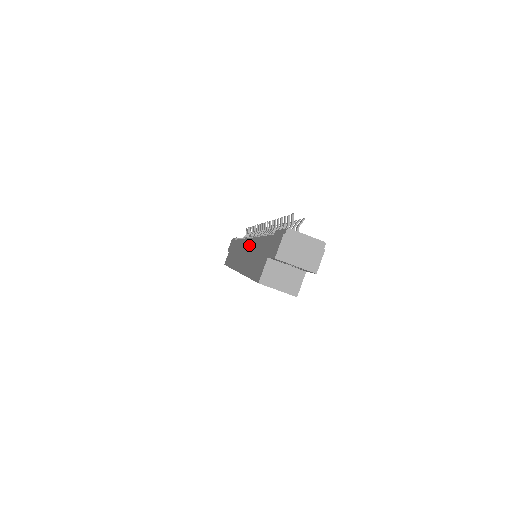
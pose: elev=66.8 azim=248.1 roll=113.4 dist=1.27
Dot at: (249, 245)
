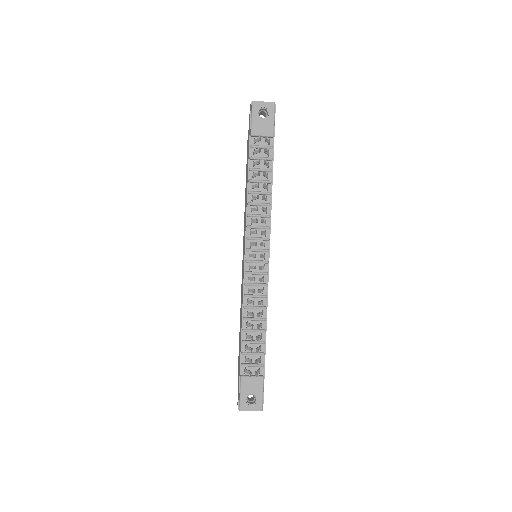
Dot at: (242, 286)
